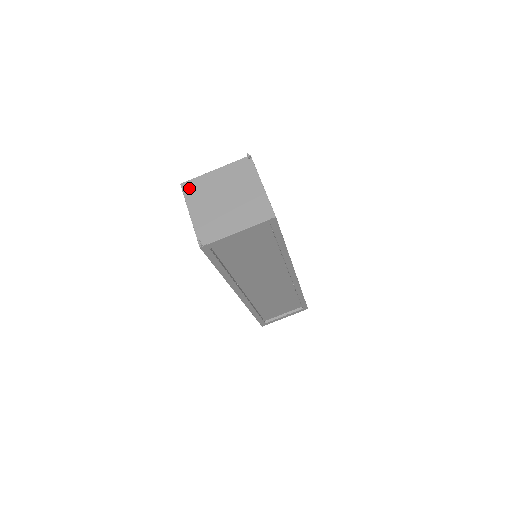
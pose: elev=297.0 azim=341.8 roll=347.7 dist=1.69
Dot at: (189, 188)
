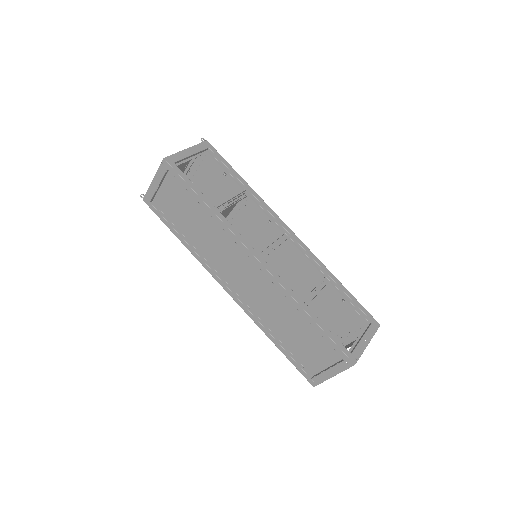
Dot at: occluded
